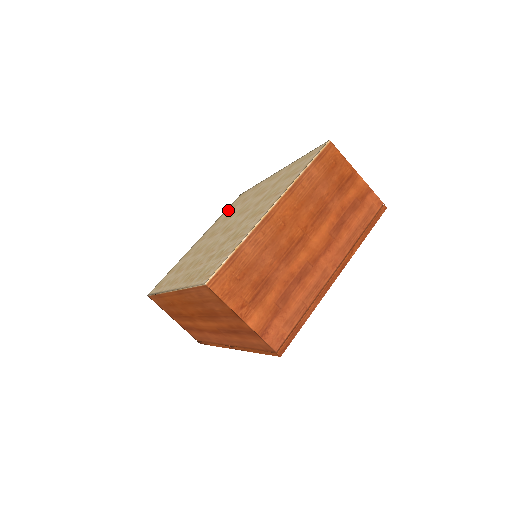
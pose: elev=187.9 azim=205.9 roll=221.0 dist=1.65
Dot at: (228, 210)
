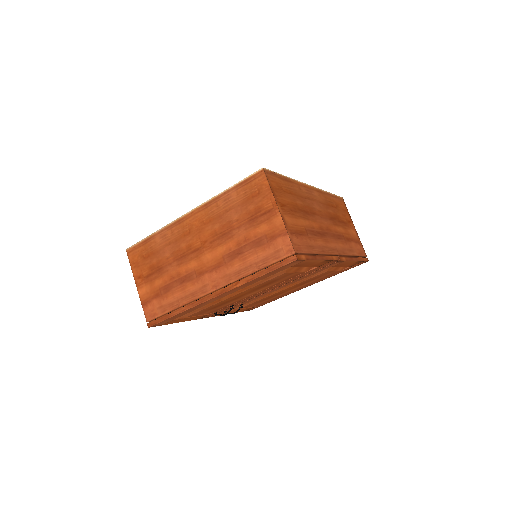
Dot at: occluded
